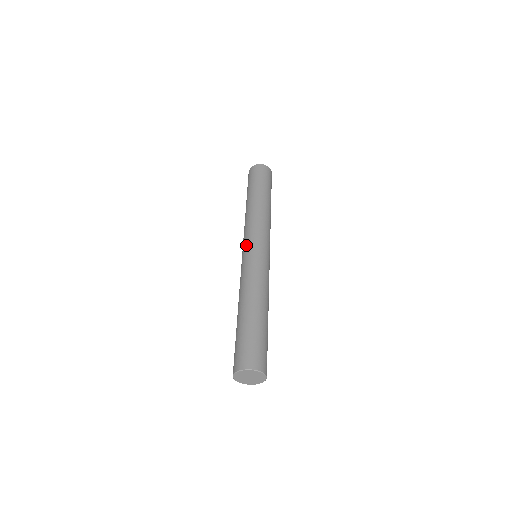
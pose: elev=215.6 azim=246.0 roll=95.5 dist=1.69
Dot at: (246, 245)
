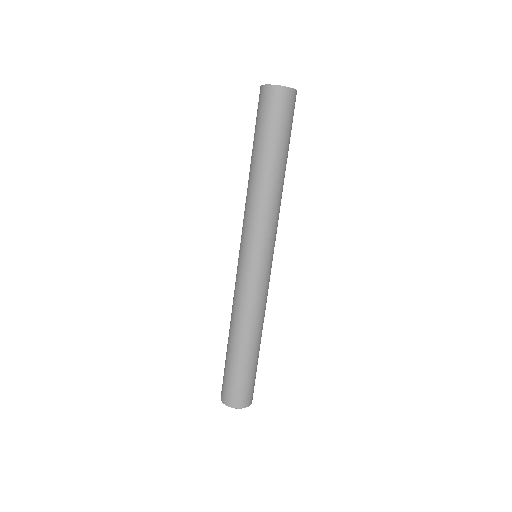
Dot at: (242, 250)
